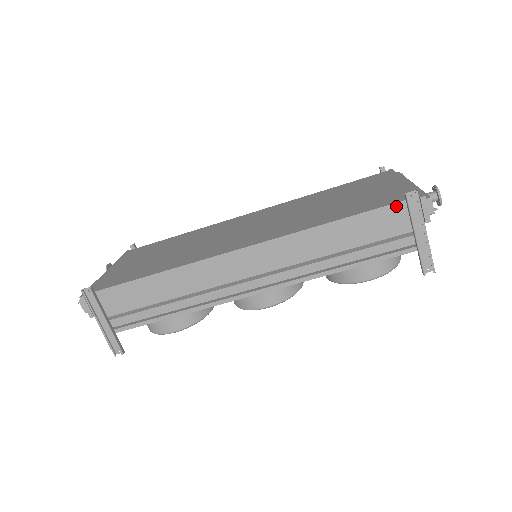
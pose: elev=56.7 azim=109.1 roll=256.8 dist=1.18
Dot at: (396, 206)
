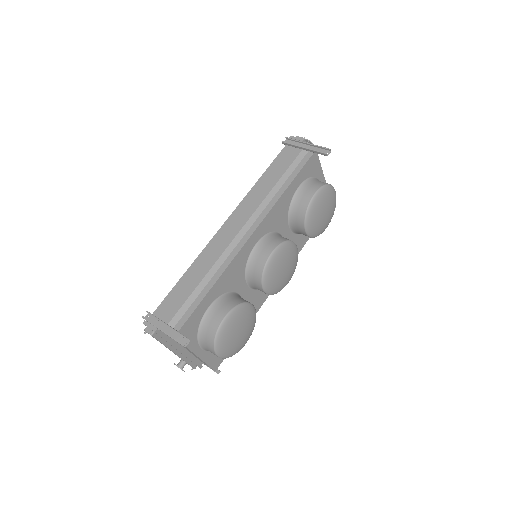
Dot at: (284, 150)
